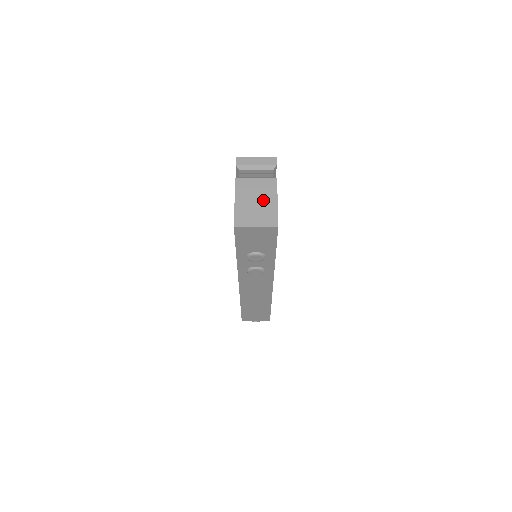
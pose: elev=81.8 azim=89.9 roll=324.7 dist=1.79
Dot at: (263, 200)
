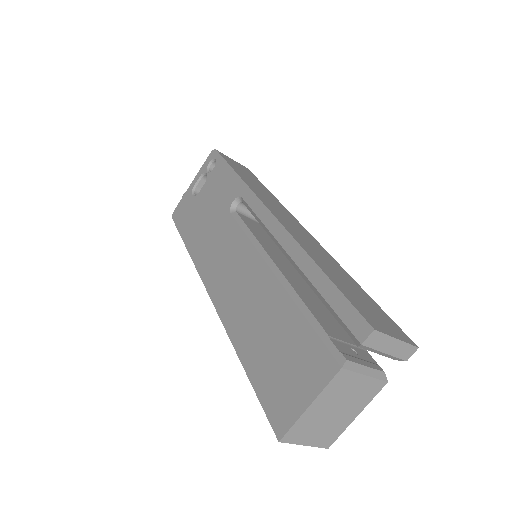
Dot at: (344, 411)
